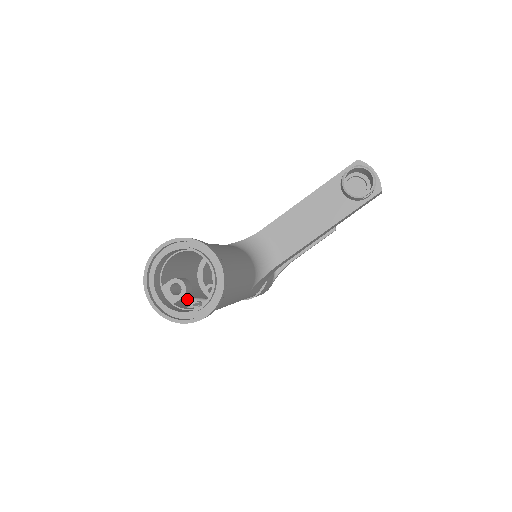
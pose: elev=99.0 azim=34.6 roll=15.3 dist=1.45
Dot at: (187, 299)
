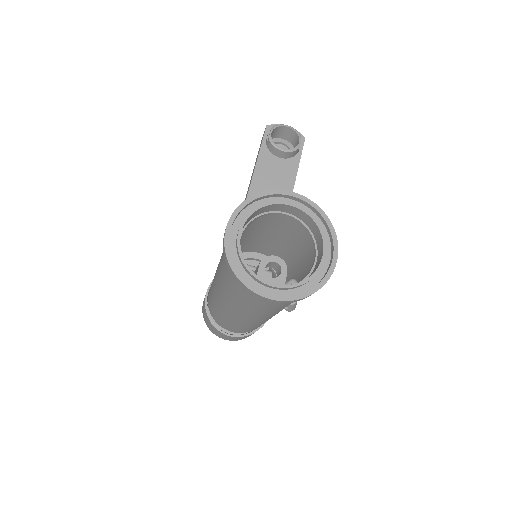
Dot at: occluded
